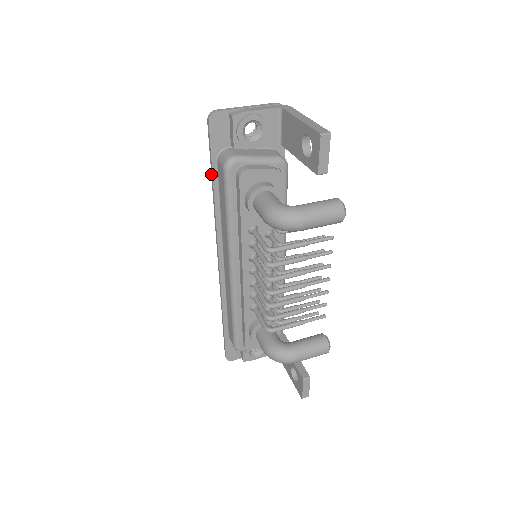
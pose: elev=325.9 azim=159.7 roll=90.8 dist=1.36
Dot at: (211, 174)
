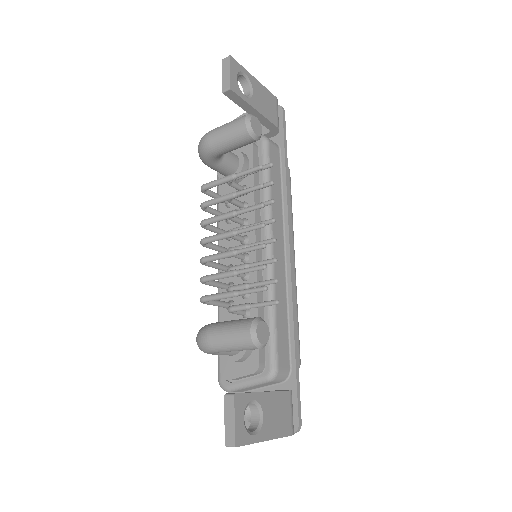
Dot at: occluded
